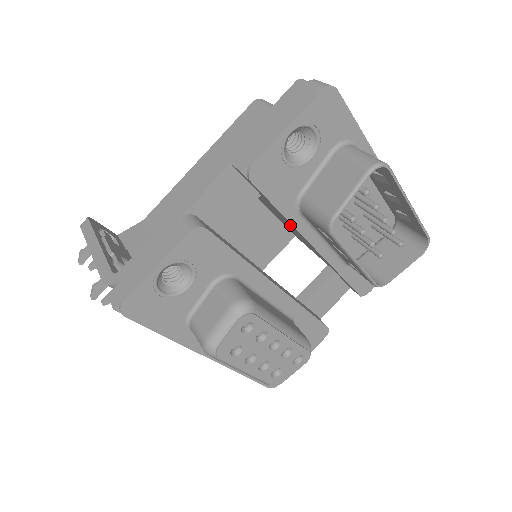
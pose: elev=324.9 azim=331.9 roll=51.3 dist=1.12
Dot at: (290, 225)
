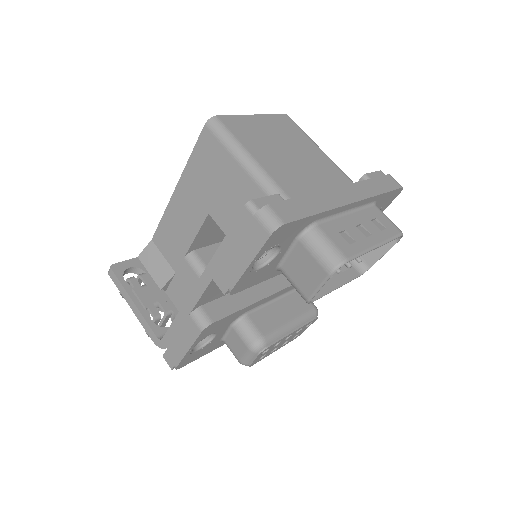
Dot at: occluded
